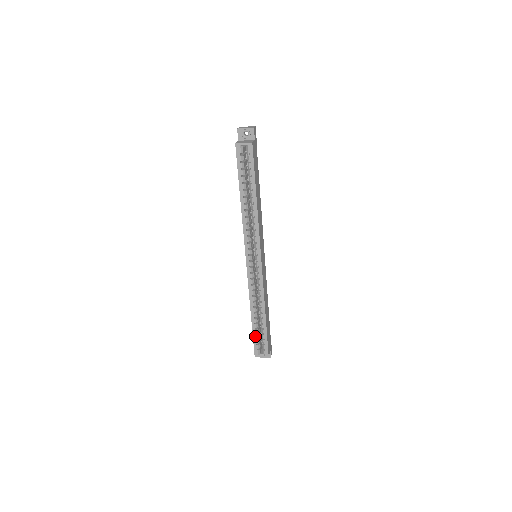
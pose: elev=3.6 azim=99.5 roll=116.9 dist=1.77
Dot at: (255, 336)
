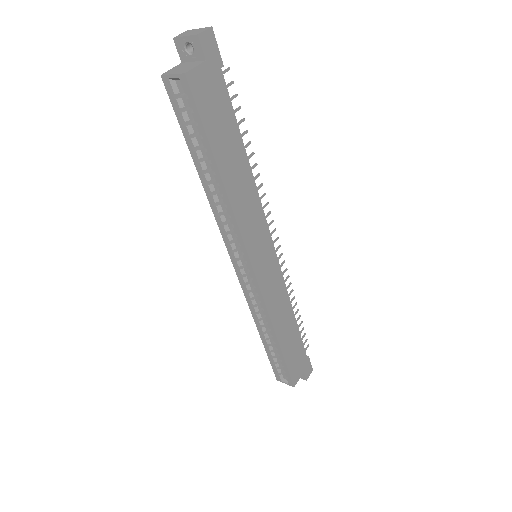
Dot at: (271, 359)
